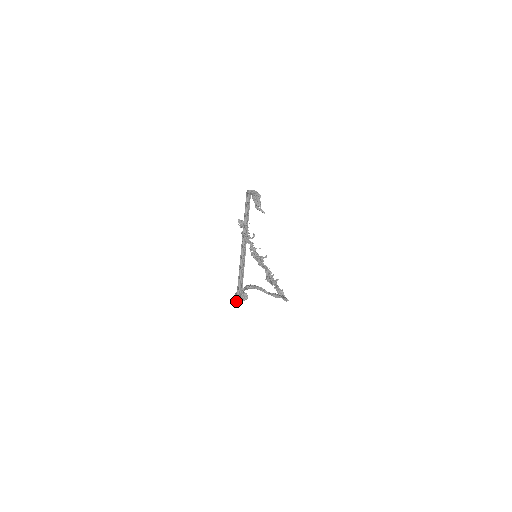
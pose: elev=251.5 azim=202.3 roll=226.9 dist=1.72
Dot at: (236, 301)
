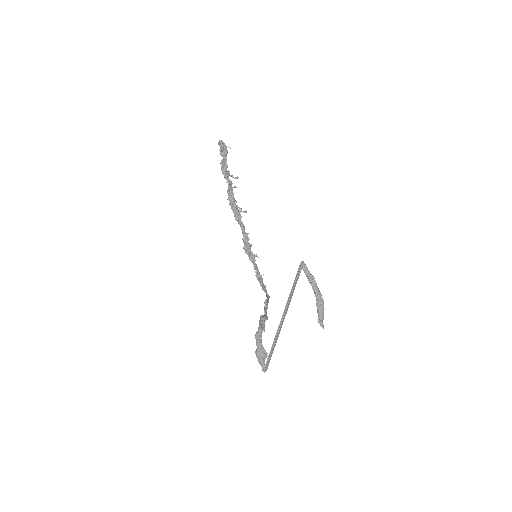
Dot at: (264, 372)
